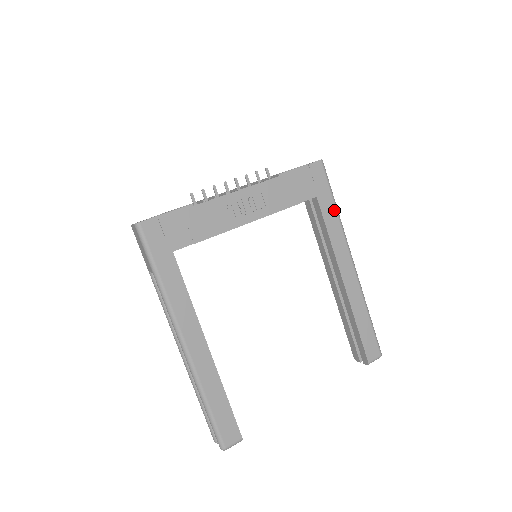
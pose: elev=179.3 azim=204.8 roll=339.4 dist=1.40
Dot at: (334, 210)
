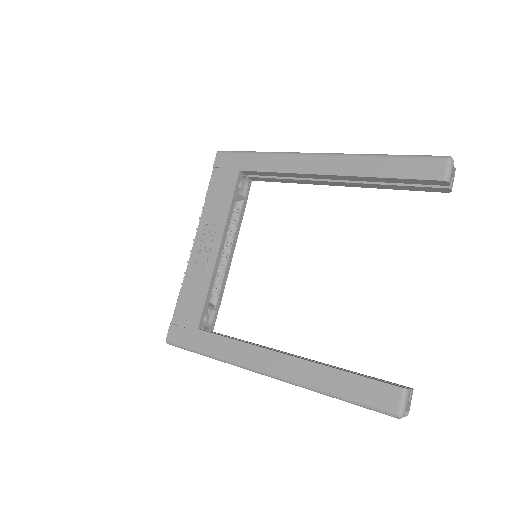
Dot at: (260, 157)
